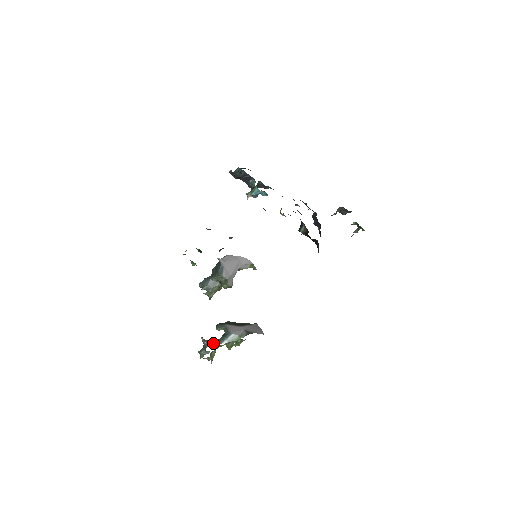
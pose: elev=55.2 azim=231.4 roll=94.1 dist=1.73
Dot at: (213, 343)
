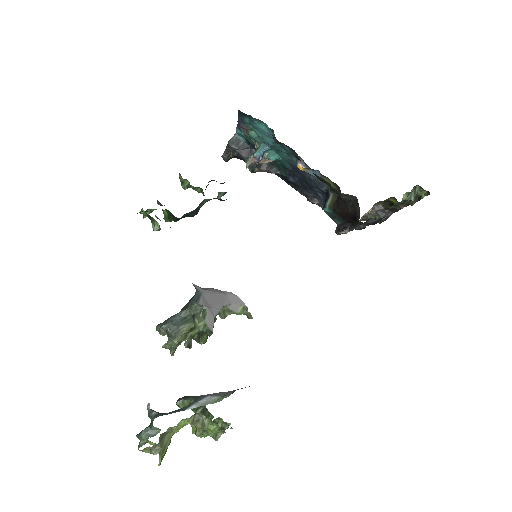
Dot at: occluded
